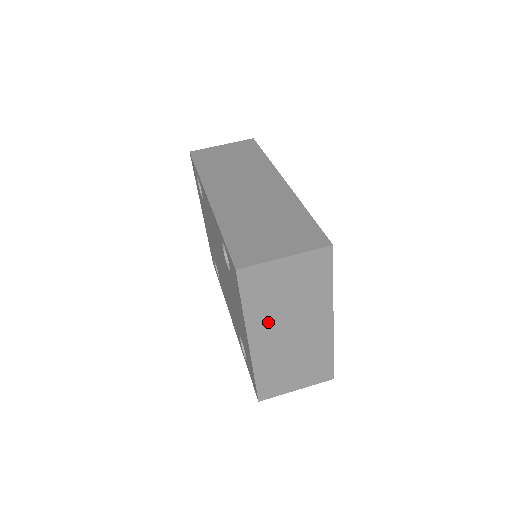
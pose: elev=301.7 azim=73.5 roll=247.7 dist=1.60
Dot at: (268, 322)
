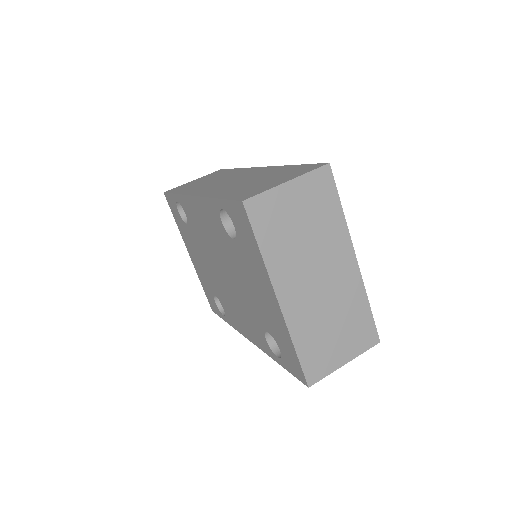
Dot at: (291, 268)
